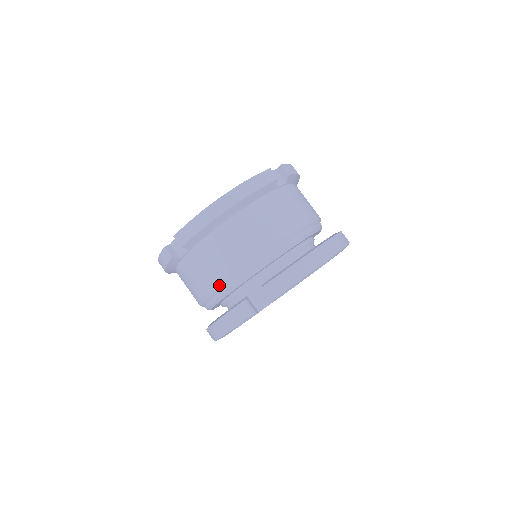
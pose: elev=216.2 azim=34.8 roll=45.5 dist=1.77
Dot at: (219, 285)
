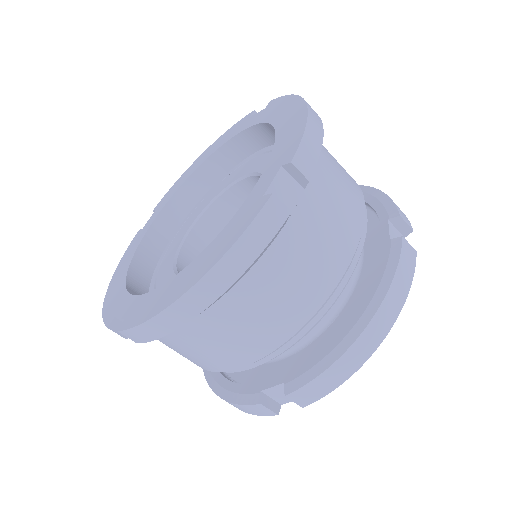
Dot at: (213, 371)
